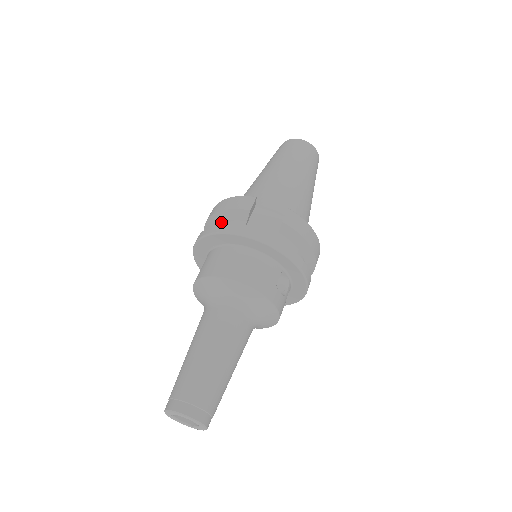
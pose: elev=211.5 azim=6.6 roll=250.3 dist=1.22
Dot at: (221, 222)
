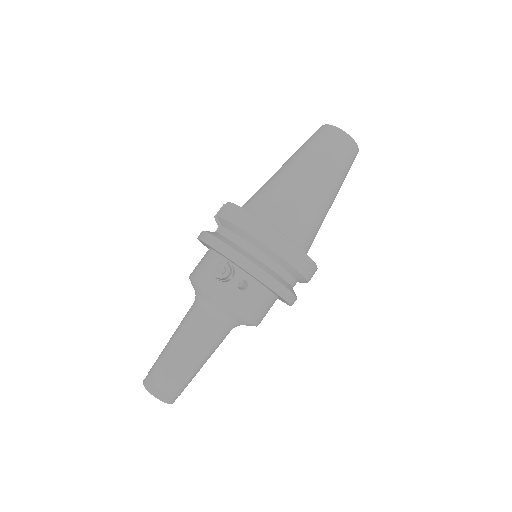
Dot at: occluded
